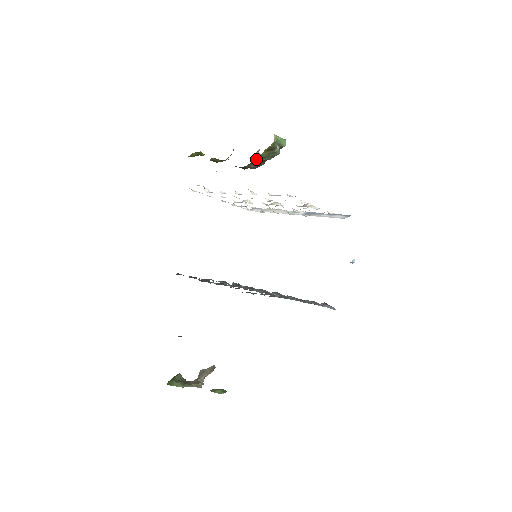
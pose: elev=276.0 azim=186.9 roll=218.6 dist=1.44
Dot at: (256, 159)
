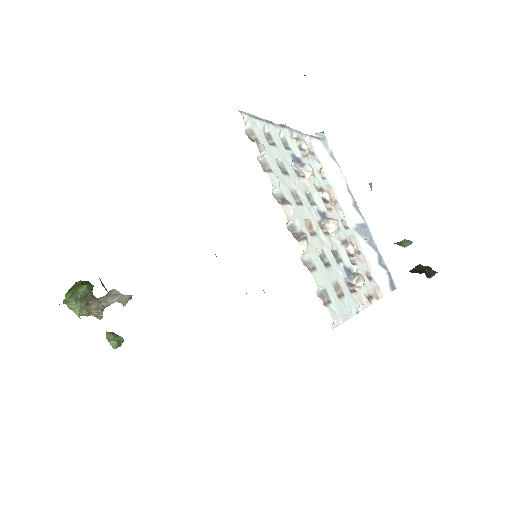
Dot at: occluded
